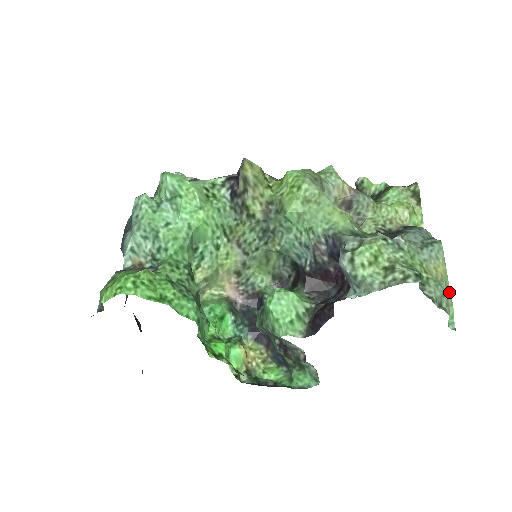
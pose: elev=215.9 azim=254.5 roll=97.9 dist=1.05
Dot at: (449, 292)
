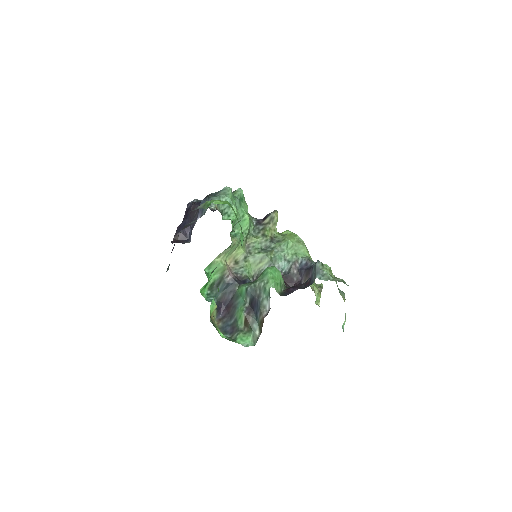
Dot at: occluded
